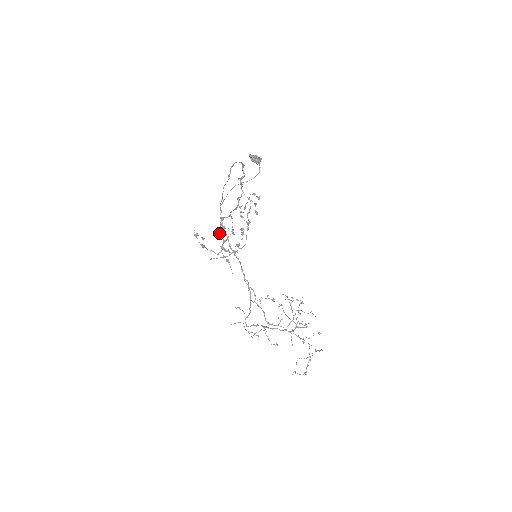
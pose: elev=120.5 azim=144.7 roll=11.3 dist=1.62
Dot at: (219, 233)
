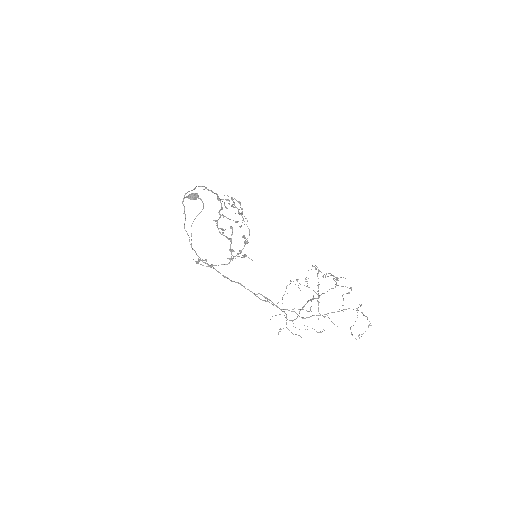
Dot at: (222, 234)
